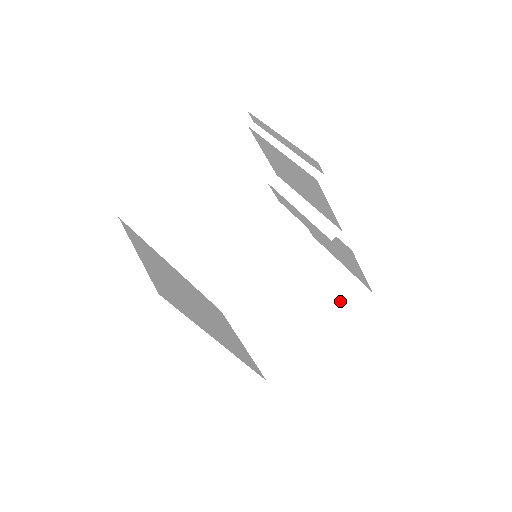
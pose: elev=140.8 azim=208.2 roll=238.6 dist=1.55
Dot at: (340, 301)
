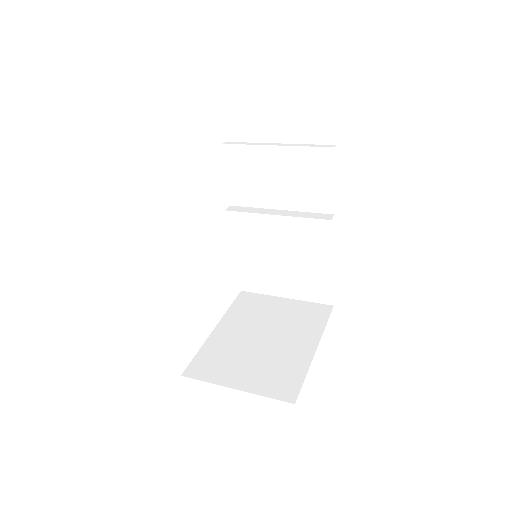
Dot at: (311, 320)
